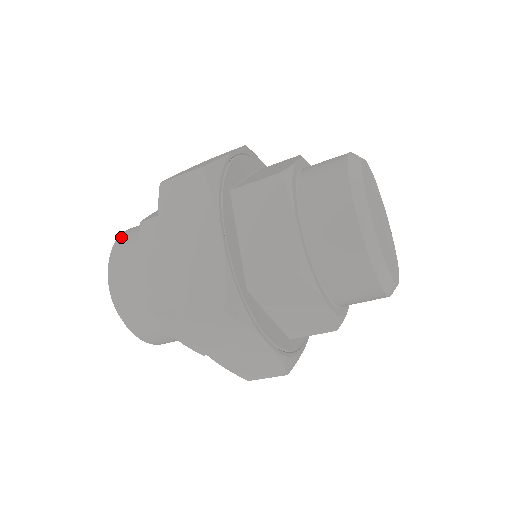
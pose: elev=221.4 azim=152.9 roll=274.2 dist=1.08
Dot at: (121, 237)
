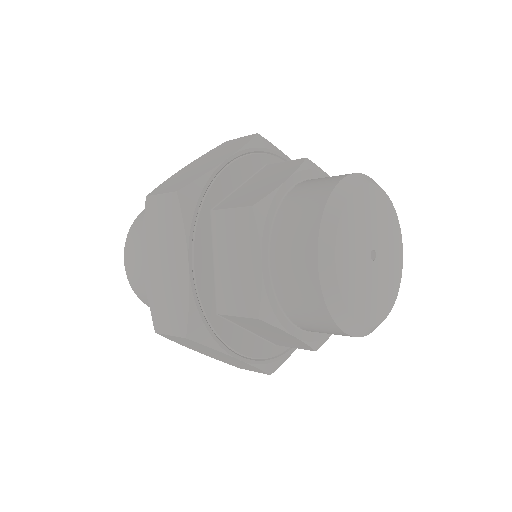
Dot at: occluded
